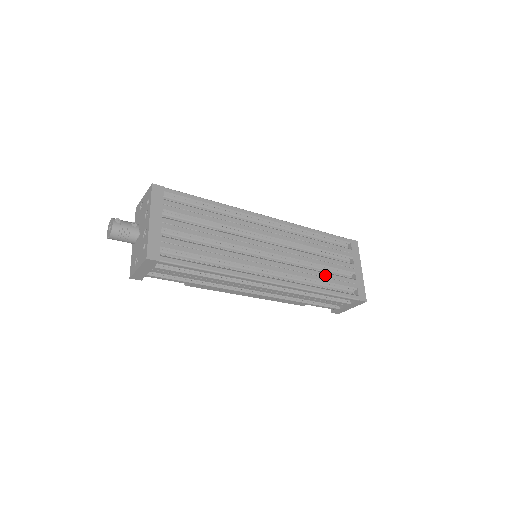
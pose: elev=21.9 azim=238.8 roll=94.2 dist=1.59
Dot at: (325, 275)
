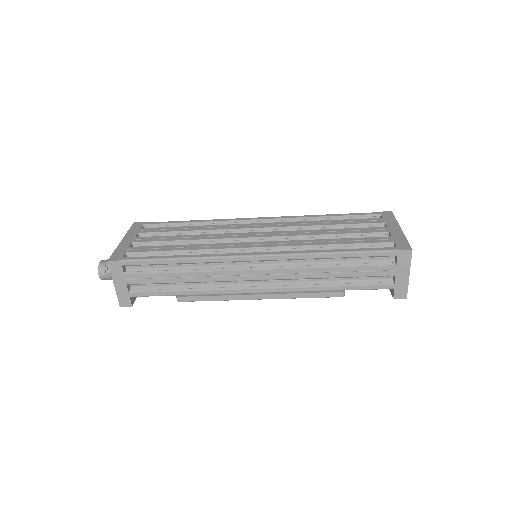
Dot at: (338, 240)
